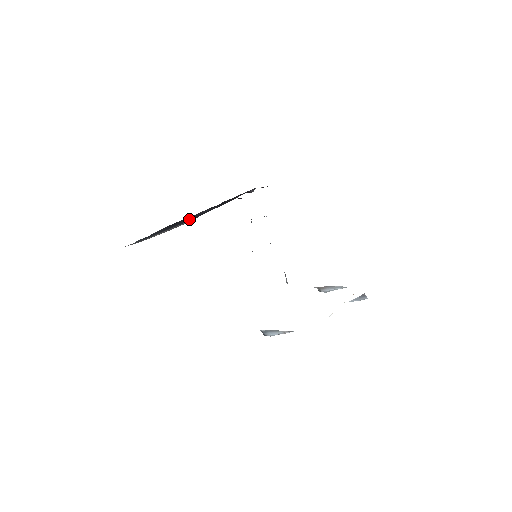
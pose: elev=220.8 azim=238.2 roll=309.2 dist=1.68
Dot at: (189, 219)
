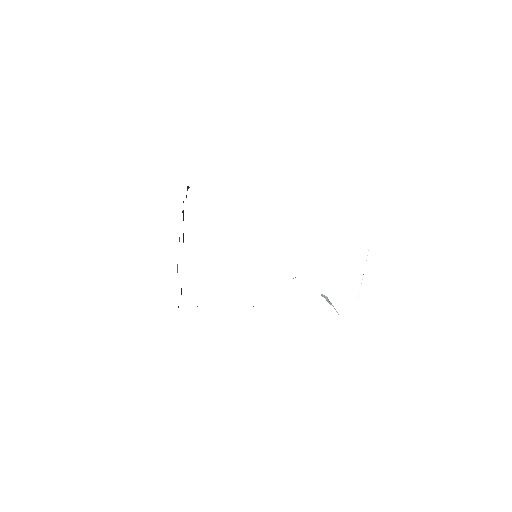
Dot at: occluded
